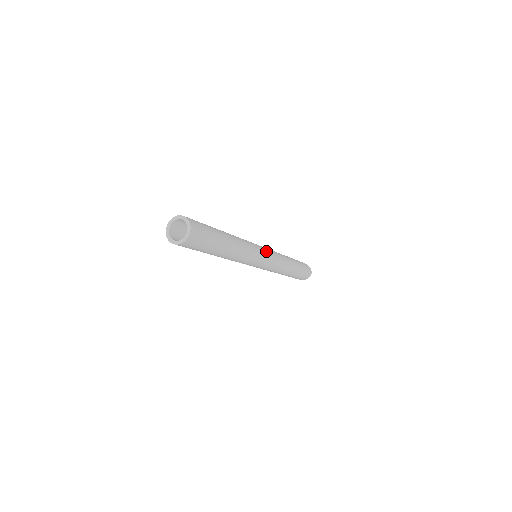
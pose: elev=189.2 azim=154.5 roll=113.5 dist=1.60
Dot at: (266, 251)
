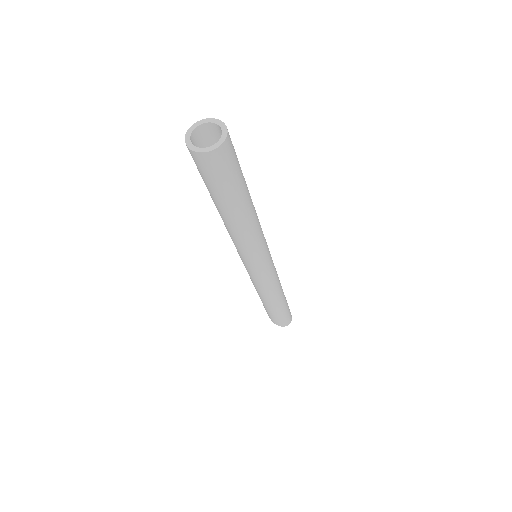
Dot at: occluded
